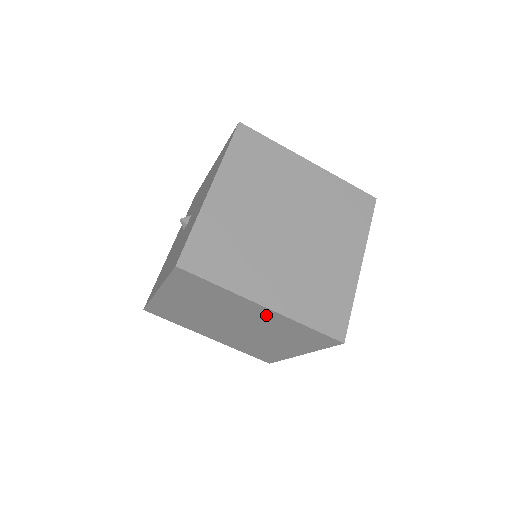
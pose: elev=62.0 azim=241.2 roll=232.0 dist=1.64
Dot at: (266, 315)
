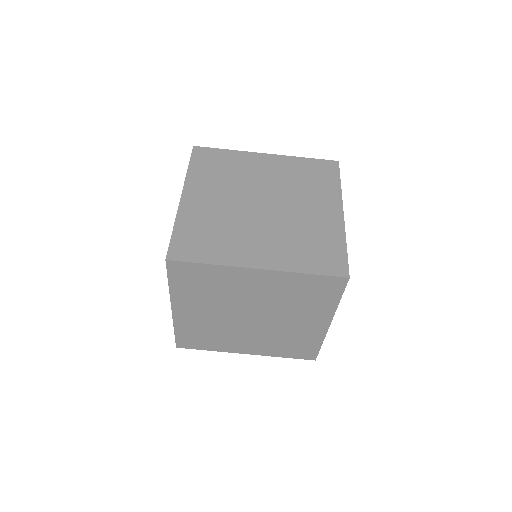
Dot at: (267, 281)
